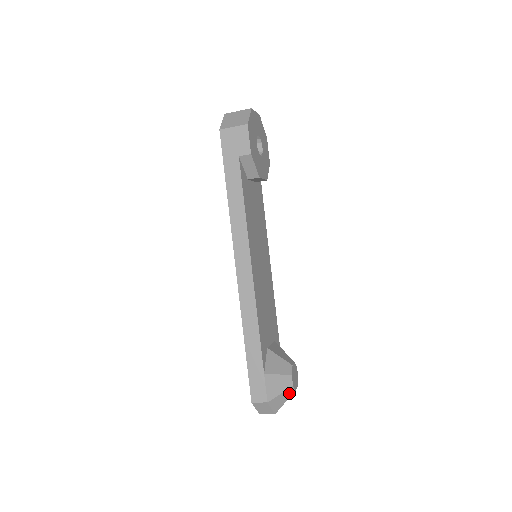
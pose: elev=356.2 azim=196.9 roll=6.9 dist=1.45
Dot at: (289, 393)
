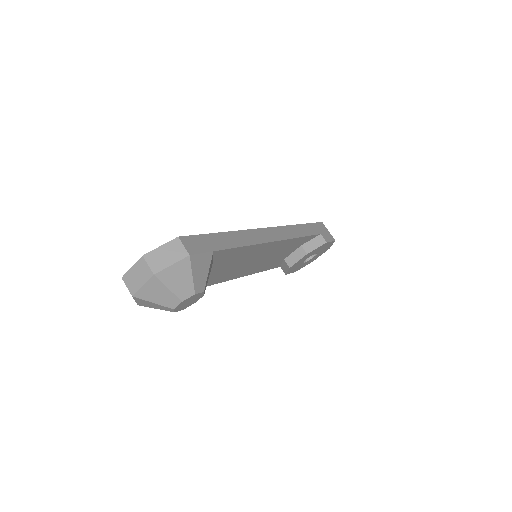
Dot at: (183, 291)
